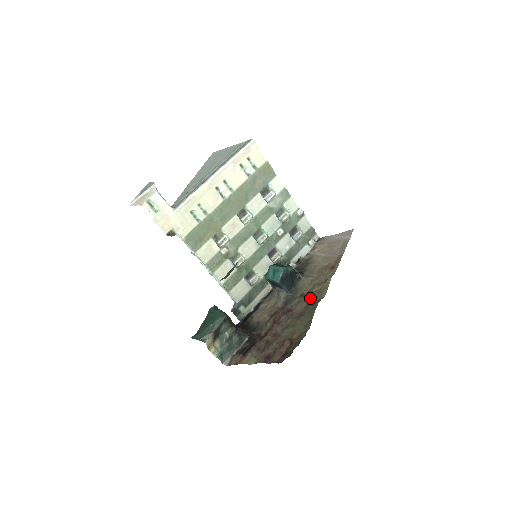
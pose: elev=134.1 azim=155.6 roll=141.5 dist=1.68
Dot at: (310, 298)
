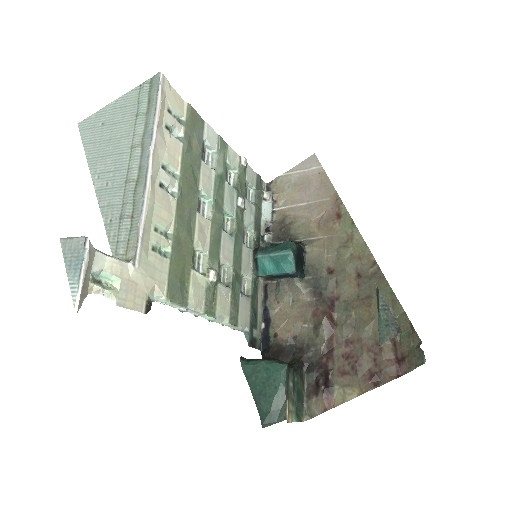
Dot at: (353, 270)
